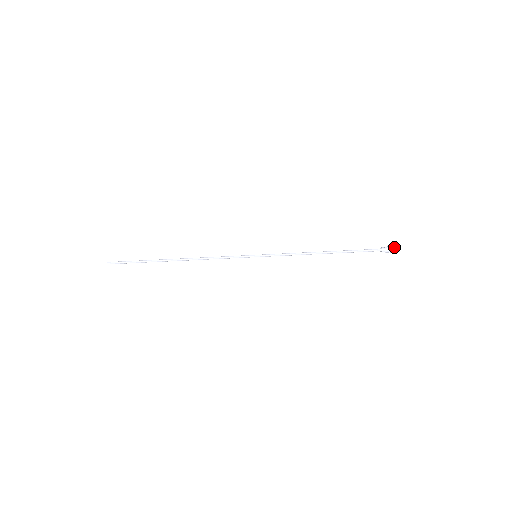
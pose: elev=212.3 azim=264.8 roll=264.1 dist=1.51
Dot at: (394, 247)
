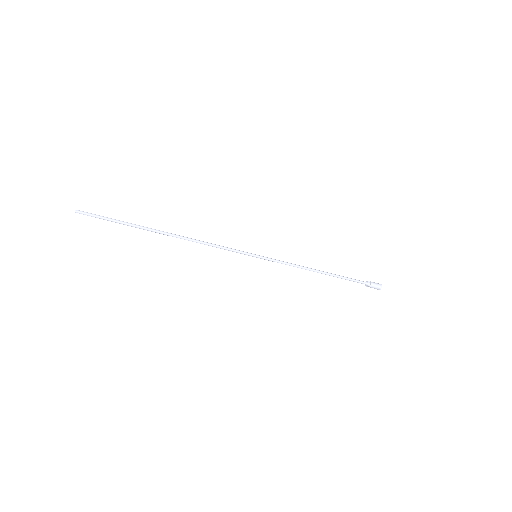
Dot at: (378, 287)
